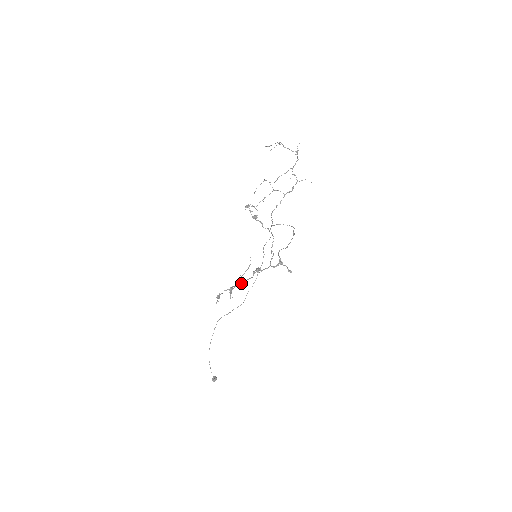
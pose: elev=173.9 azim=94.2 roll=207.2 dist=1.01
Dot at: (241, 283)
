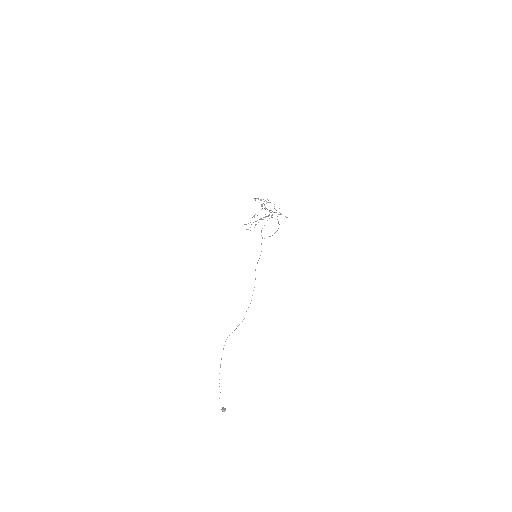
Dot at: (265, 209)
